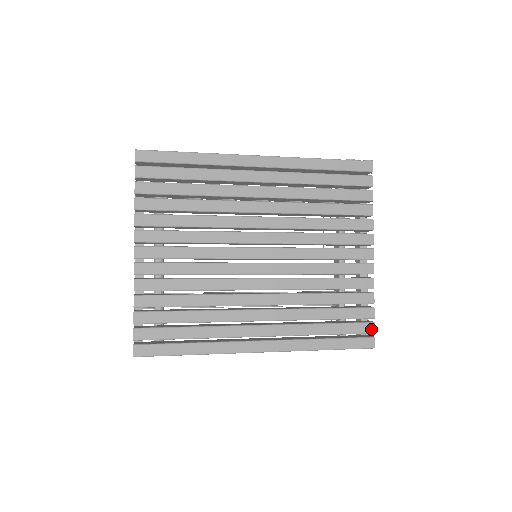
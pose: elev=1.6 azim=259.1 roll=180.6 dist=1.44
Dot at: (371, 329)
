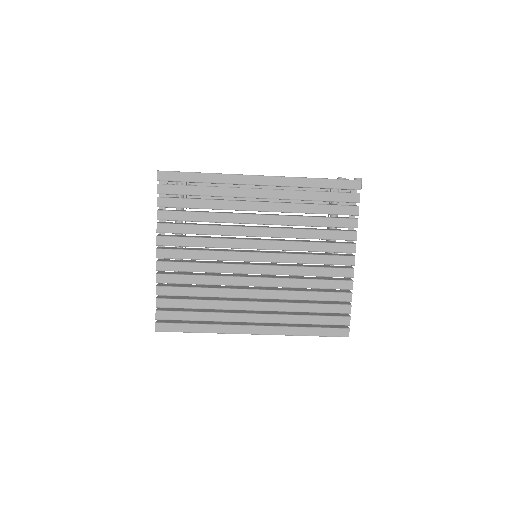
Dot at: (347, 322)
